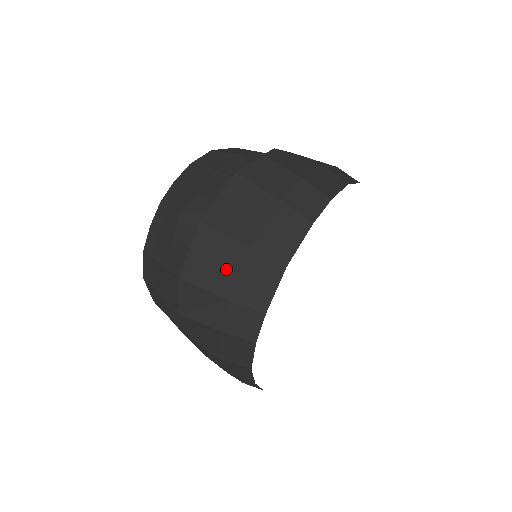
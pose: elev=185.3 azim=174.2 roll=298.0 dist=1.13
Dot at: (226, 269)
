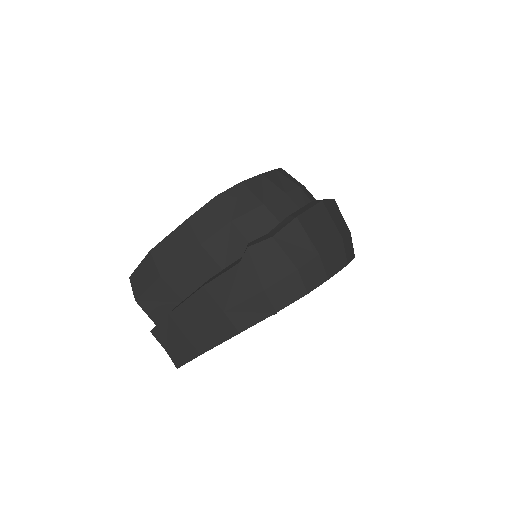
Dot at: (325, 237)
